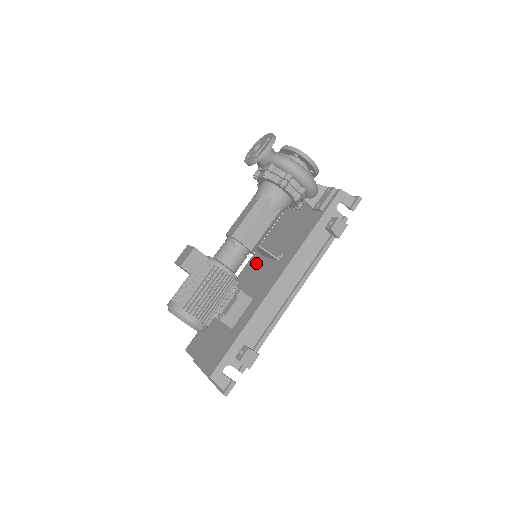
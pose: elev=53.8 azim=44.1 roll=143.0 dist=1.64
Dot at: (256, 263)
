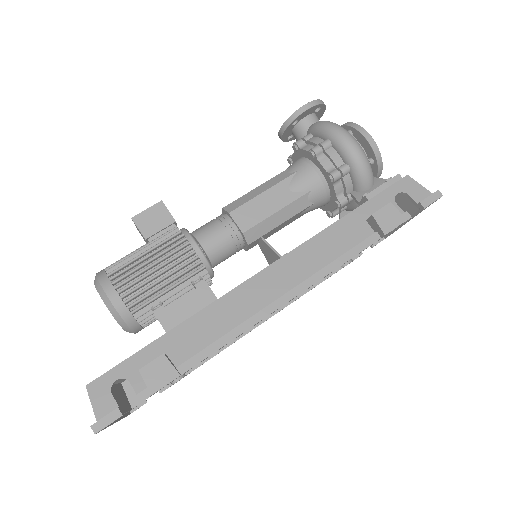
Dot at: occluded
